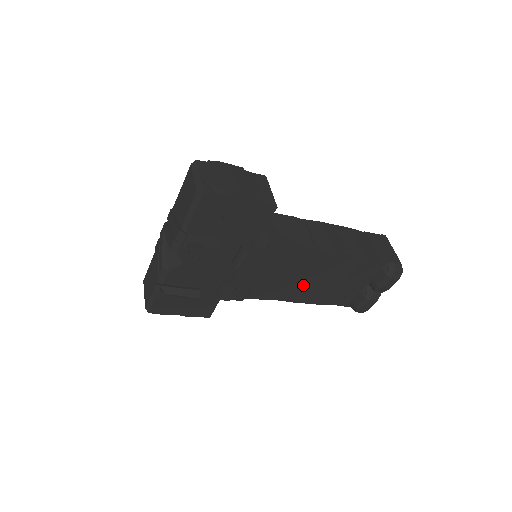
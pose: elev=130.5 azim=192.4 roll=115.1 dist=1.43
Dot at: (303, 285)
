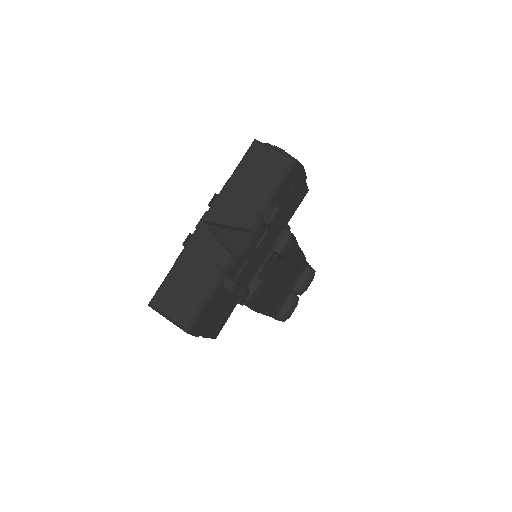
Dot at: (273, 289)
